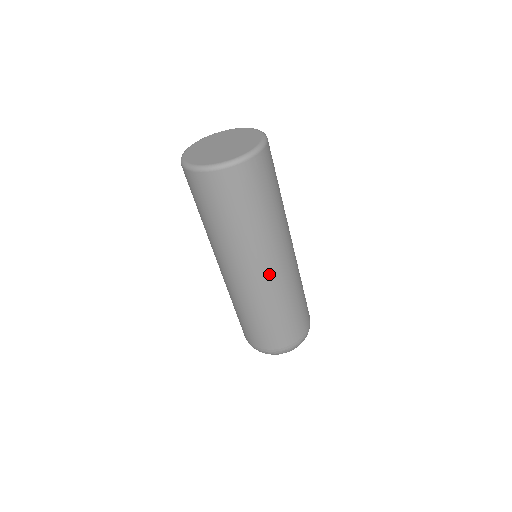
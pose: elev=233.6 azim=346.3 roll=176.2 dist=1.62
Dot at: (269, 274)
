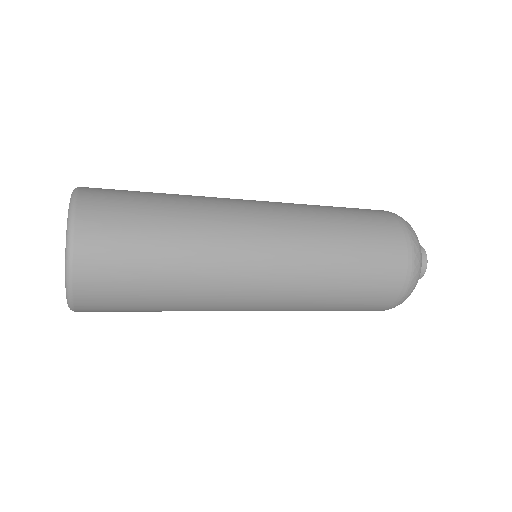
Dot at: (268, 282)
